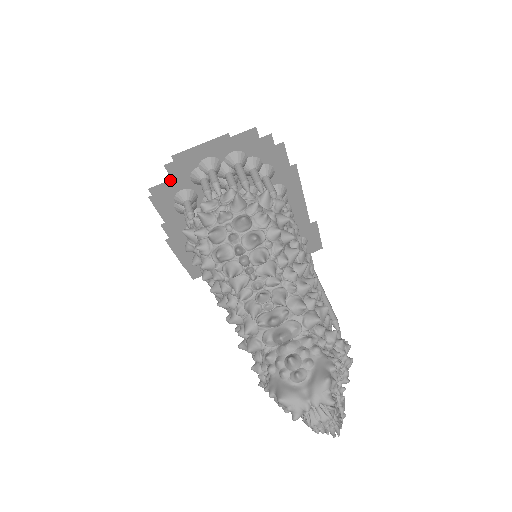
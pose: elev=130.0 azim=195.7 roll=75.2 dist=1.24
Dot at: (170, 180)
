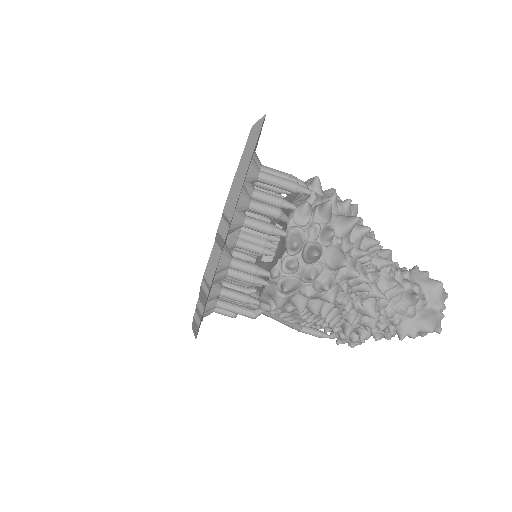
Dot at: occluded
